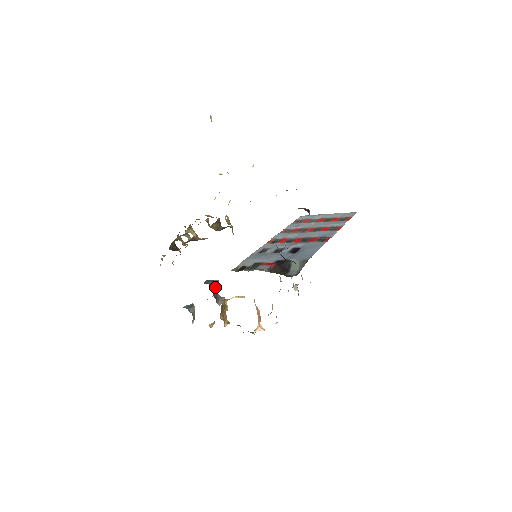
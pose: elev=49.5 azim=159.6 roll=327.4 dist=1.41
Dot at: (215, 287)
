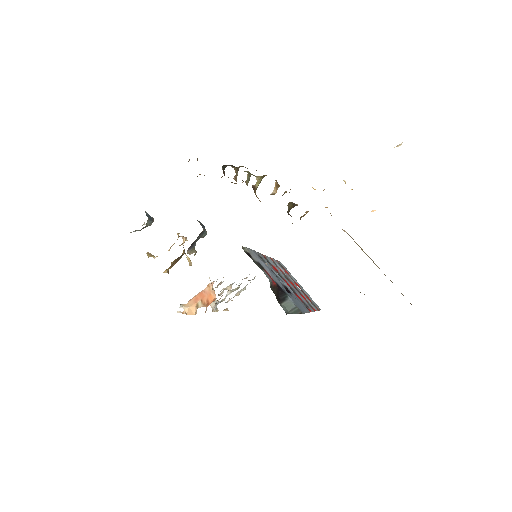
Dot at: (201, 236)
